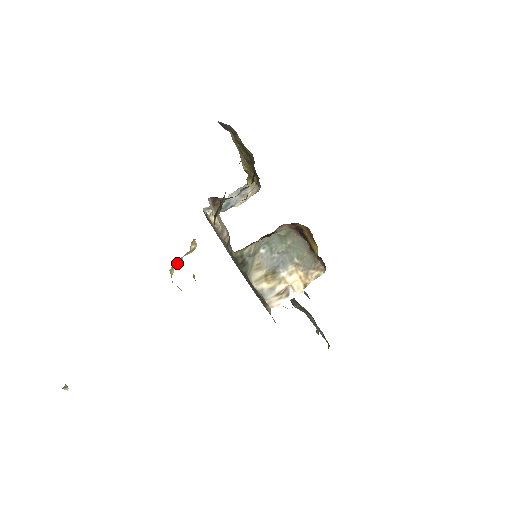
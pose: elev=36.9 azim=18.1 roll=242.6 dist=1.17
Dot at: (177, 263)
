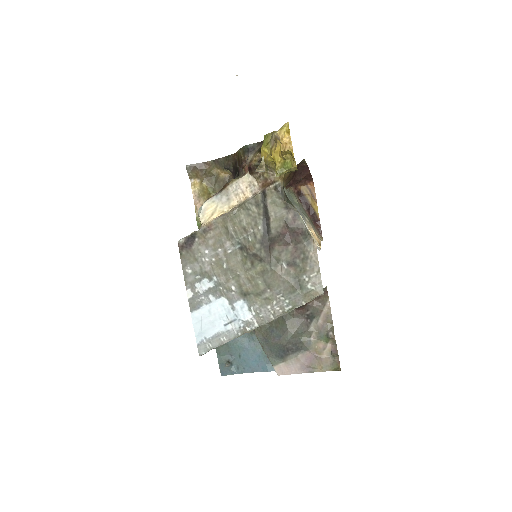
Dot at: (281, 127)
